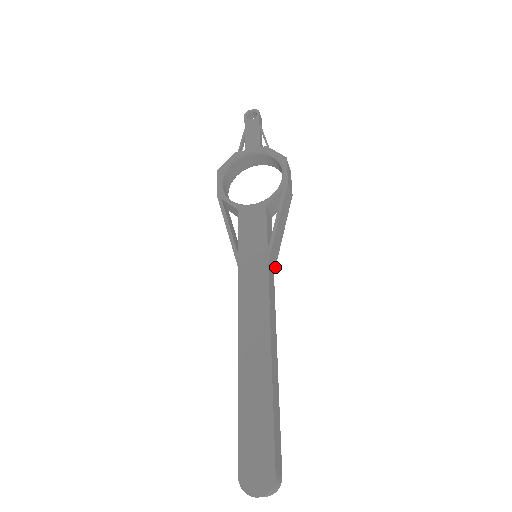
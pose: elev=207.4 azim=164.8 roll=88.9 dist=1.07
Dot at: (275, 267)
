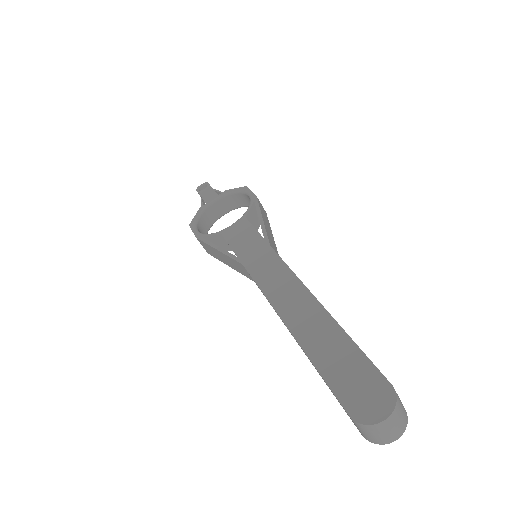
Dot at: occluded
